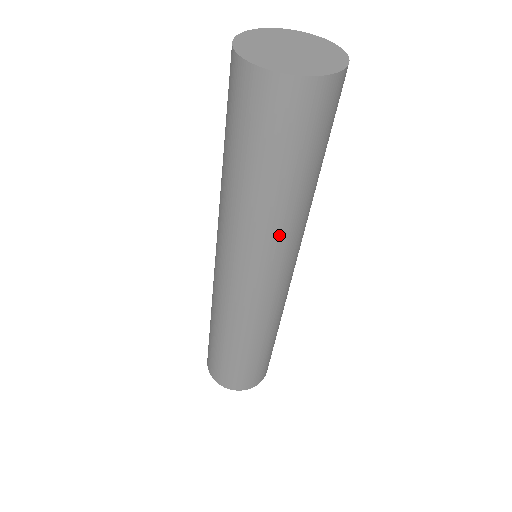
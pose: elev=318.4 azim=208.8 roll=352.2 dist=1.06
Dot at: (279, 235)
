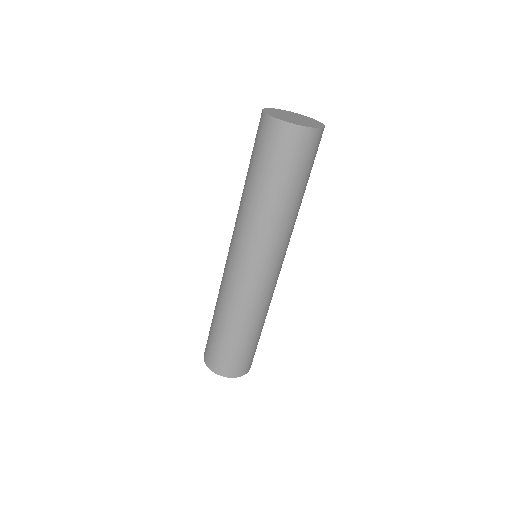
Dot at: (255, 223)
